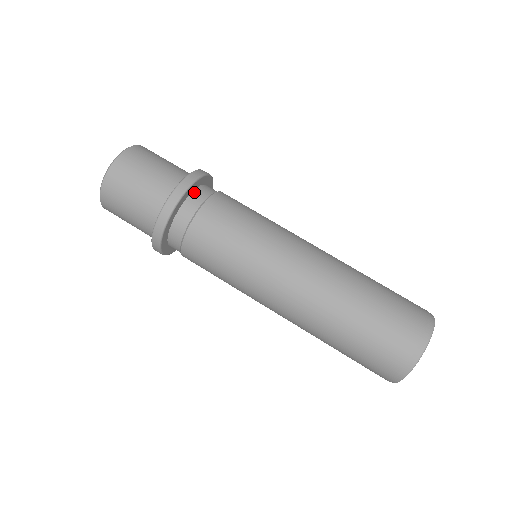
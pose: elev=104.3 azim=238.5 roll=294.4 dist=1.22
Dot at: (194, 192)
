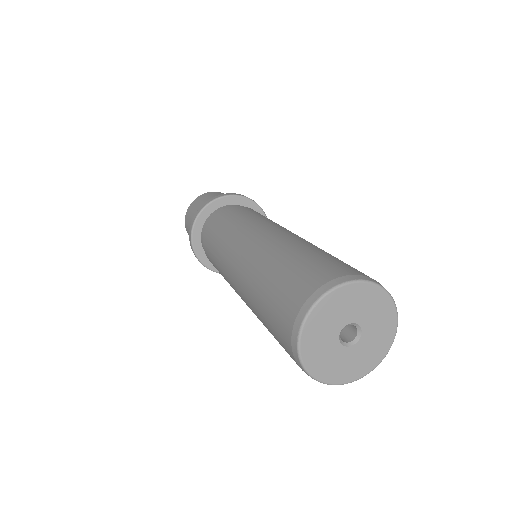
Dot at: (228, 205)
